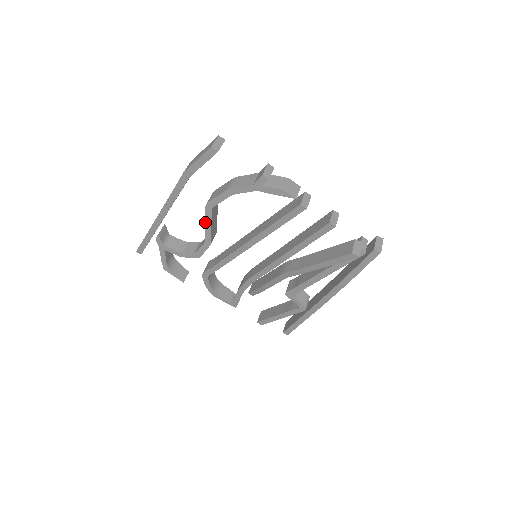
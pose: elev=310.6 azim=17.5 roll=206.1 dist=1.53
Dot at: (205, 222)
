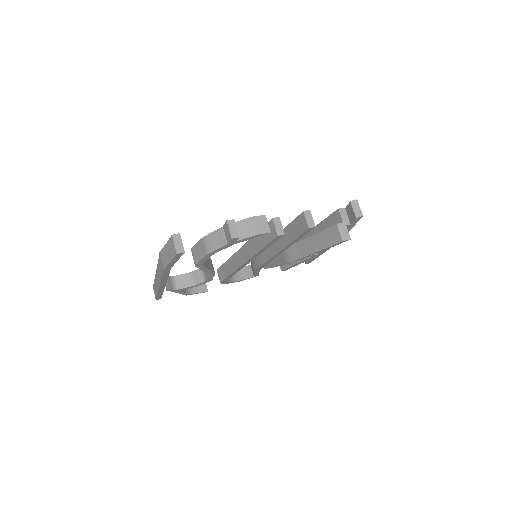
Dot at: occluded
